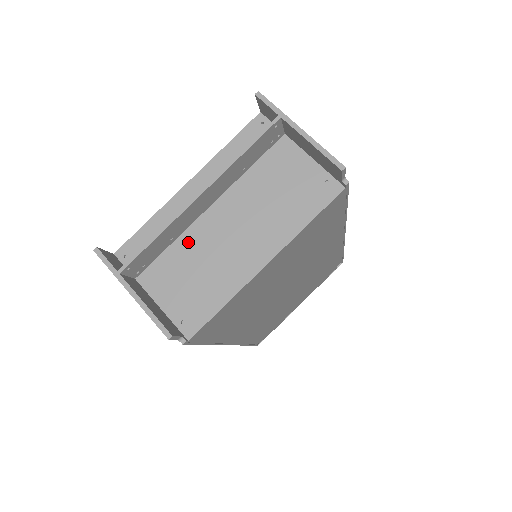
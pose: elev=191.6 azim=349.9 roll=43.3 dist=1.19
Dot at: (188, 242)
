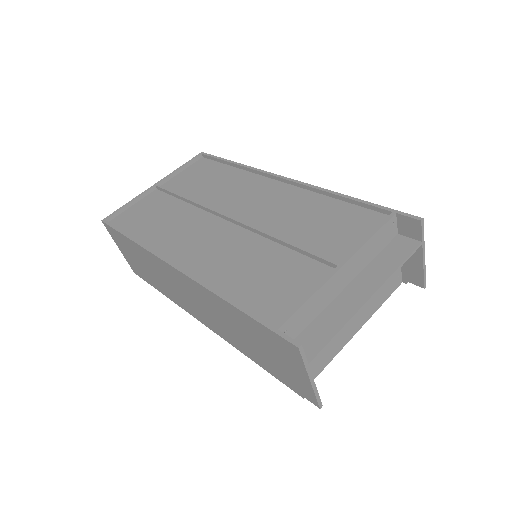
Dot at: occluded
